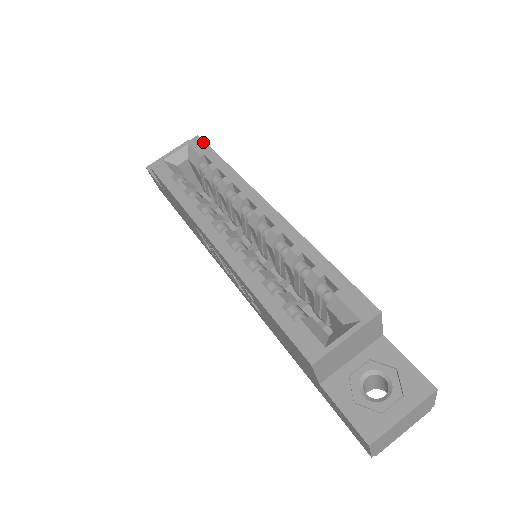
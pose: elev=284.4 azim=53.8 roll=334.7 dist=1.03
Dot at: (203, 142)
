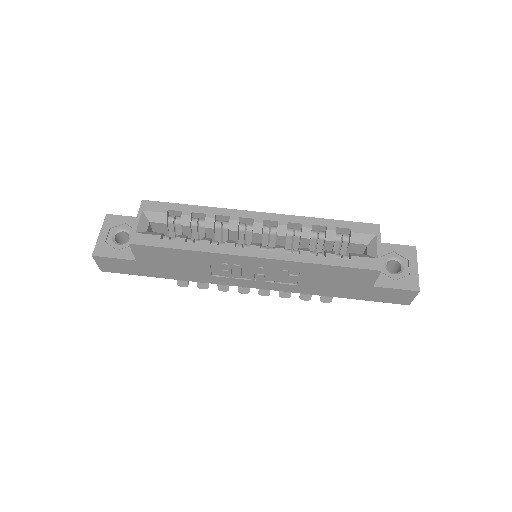
Dot at: (155, 202)
